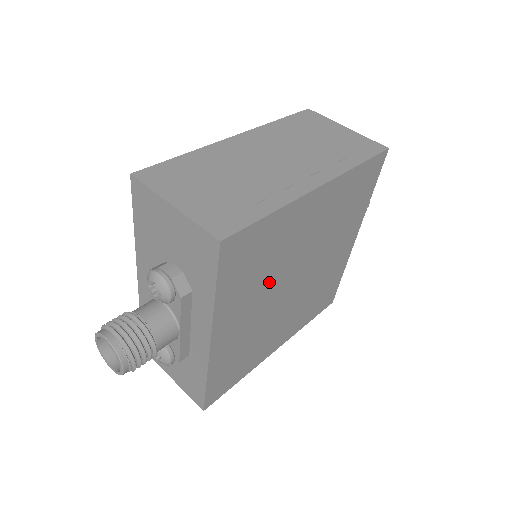
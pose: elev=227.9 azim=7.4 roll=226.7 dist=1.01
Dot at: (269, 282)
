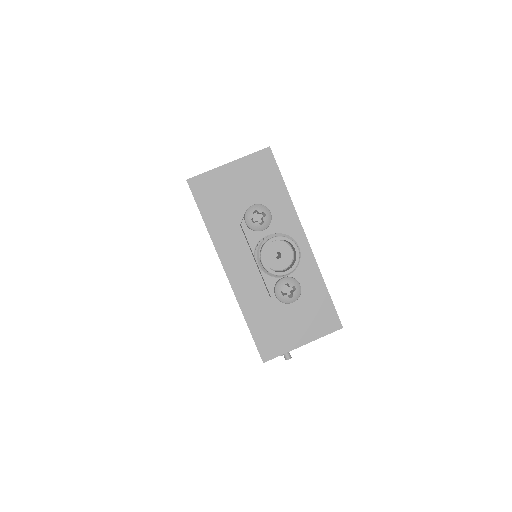
Dot at: occluded
